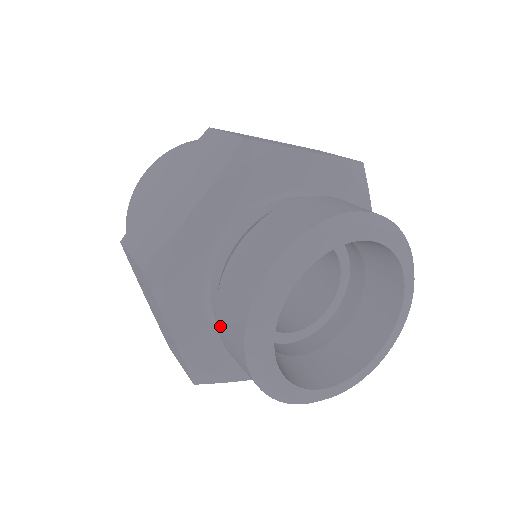
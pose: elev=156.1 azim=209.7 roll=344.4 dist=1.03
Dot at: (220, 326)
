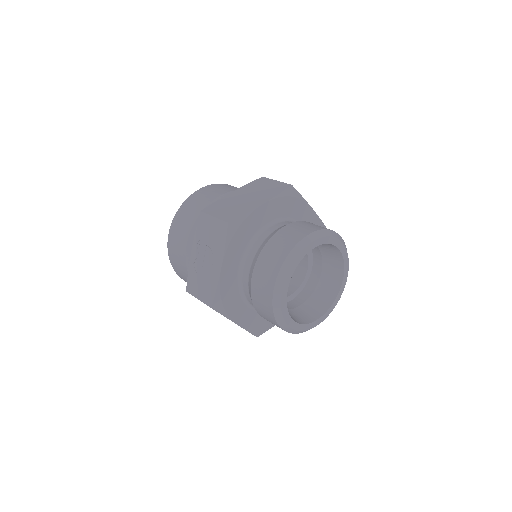
Dot at: (258, 266)
